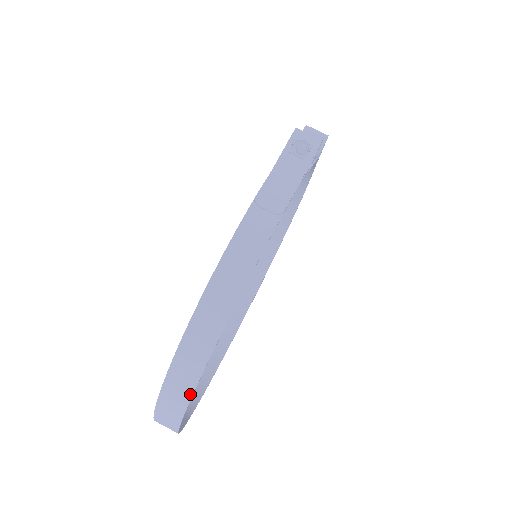
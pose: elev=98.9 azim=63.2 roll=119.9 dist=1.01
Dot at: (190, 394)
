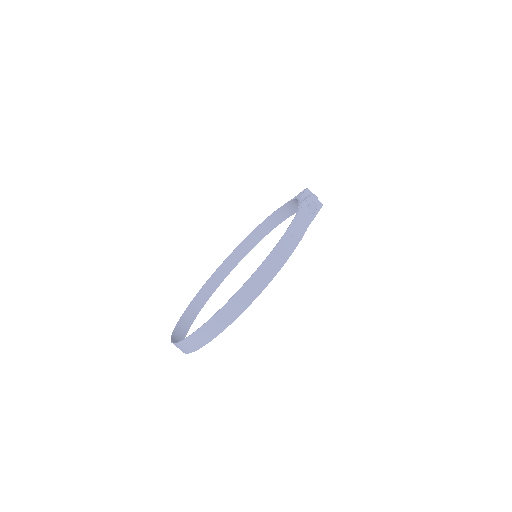
Dot at: (226, 326)
